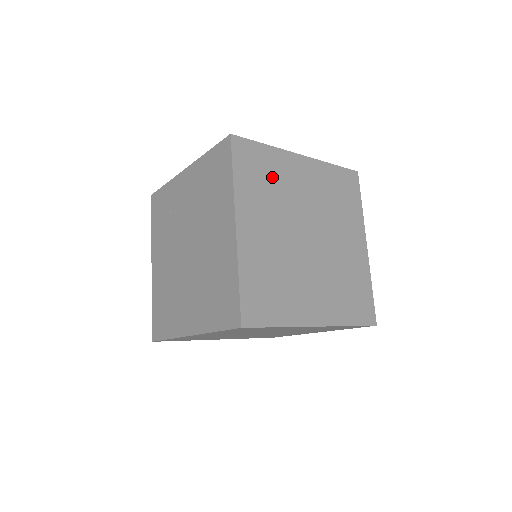
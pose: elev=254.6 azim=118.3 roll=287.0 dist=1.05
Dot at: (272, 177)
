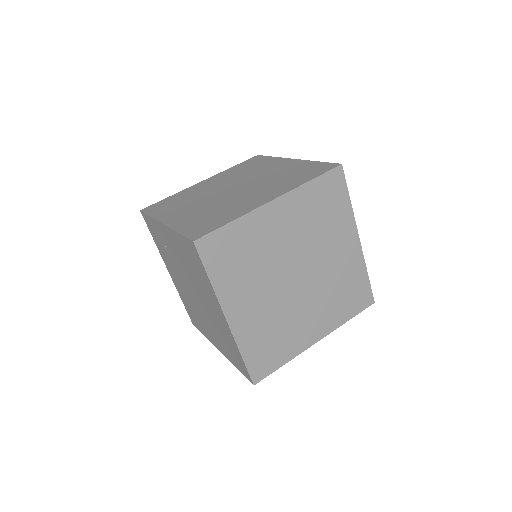
Dot at: (247, 250)
